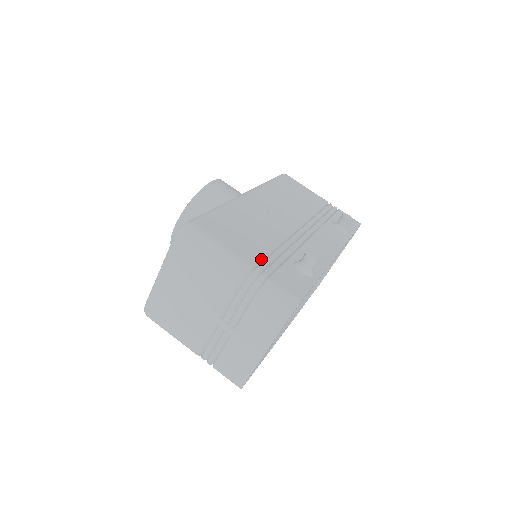
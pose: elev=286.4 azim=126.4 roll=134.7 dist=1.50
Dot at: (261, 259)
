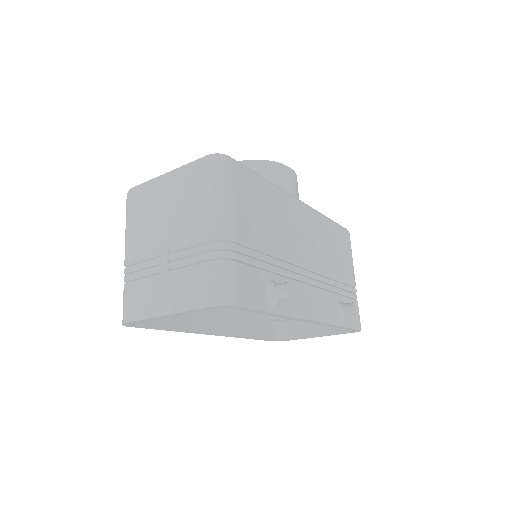
Dot at: (249, 245)
